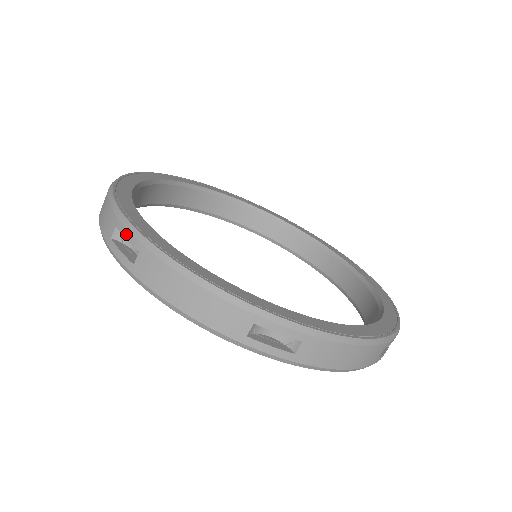
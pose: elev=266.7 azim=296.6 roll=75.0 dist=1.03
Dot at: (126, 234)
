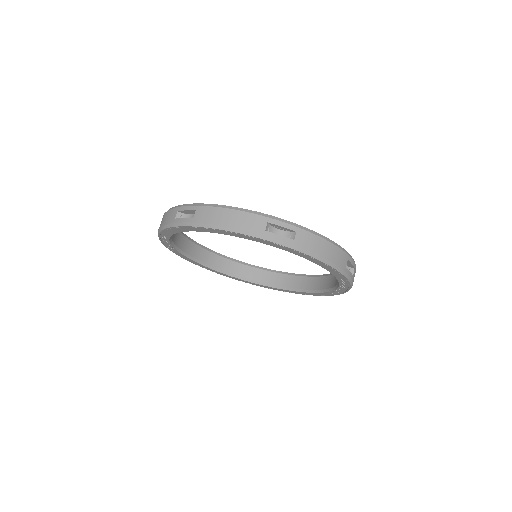
Dot at: (186, 208)
